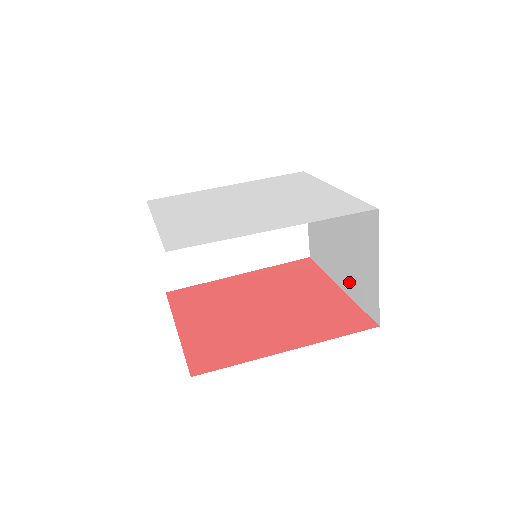
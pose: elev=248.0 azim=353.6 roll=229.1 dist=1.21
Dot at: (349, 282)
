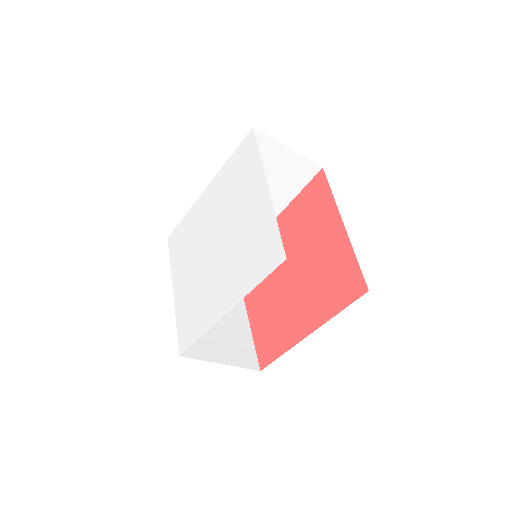
Dot at: occluded
